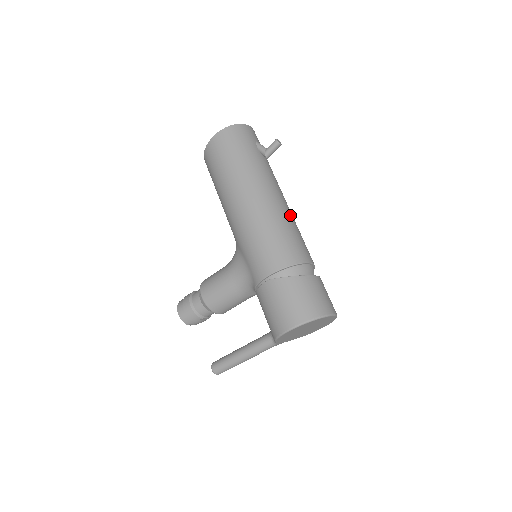
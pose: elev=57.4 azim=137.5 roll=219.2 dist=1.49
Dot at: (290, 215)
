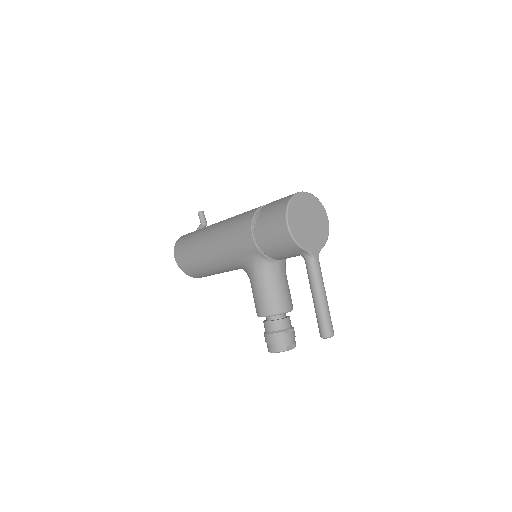
Dot at: occluded
